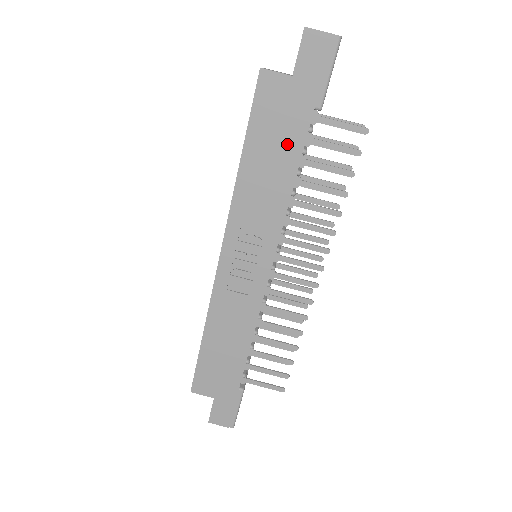
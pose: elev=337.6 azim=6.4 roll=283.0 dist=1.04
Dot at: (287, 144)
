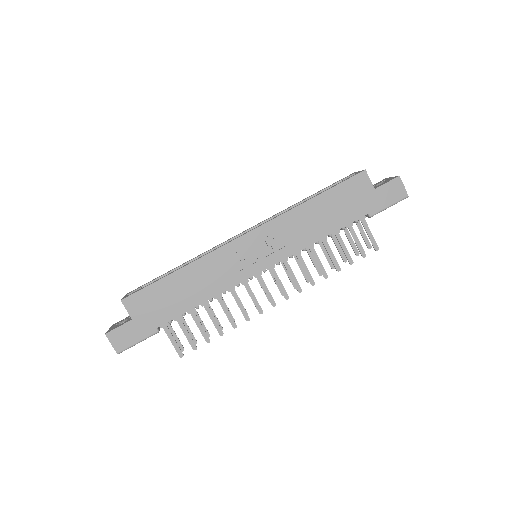
Dot at: (341, 215)
